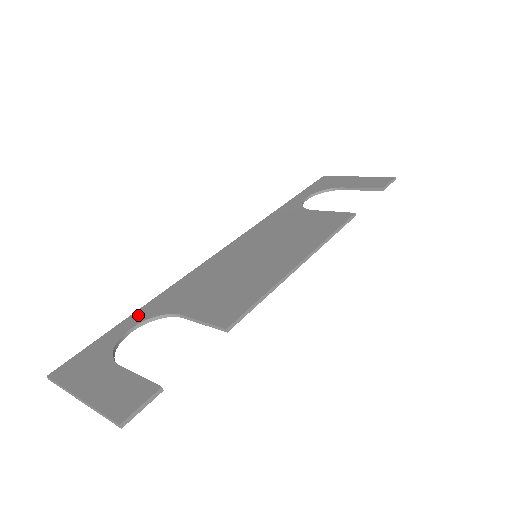
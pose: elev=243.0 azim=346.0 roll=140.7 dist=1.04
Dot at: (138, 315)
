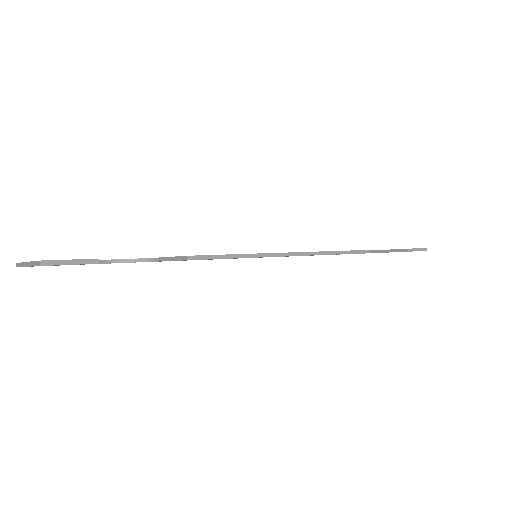
Dot at: occluded
